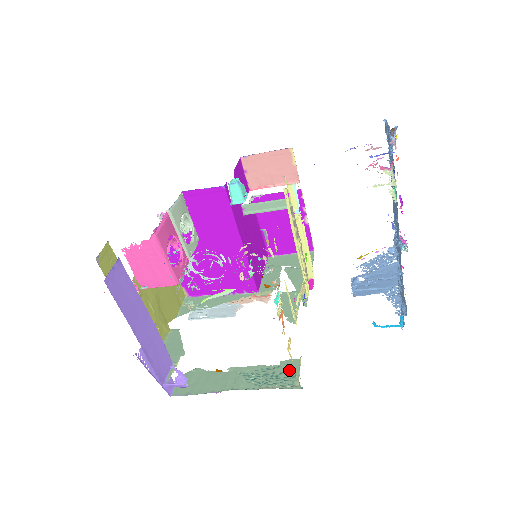
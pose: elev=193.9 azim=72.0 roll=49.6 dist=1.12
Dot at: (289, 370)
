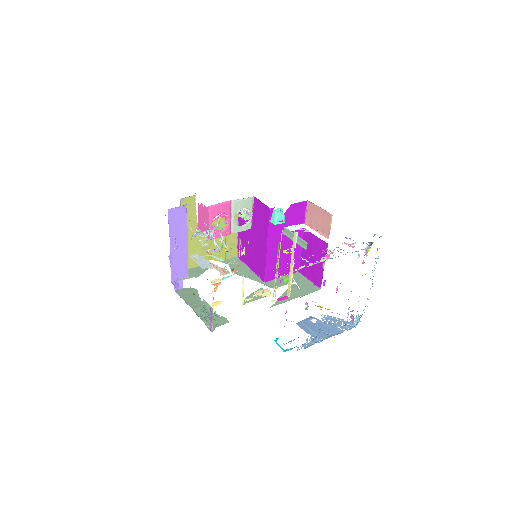
Dot at: (219, 321)
